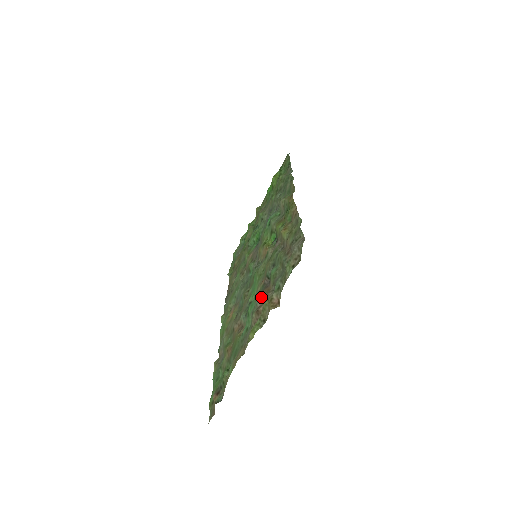
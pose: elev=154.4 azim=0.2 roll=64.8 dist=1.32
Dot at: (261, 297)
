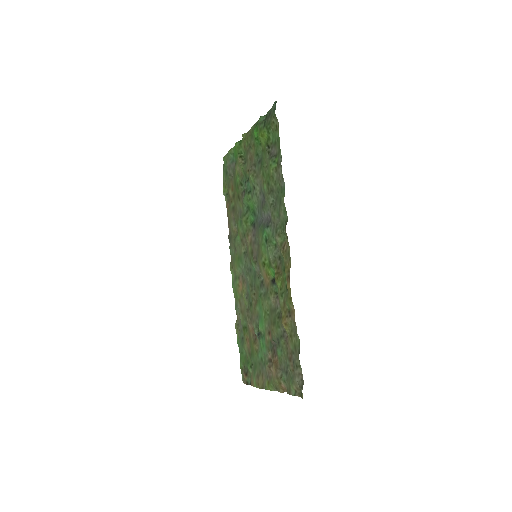
Dot at: (271, 356)
